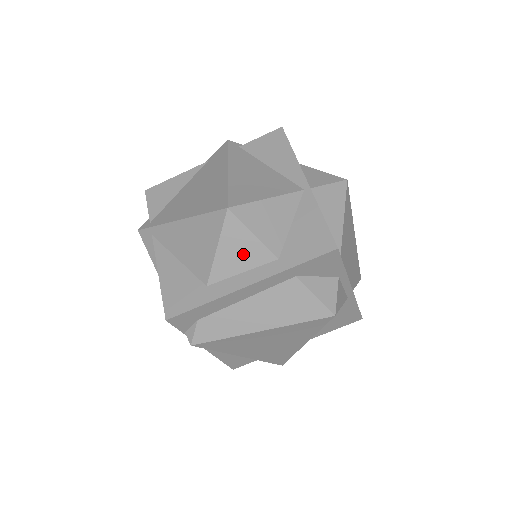
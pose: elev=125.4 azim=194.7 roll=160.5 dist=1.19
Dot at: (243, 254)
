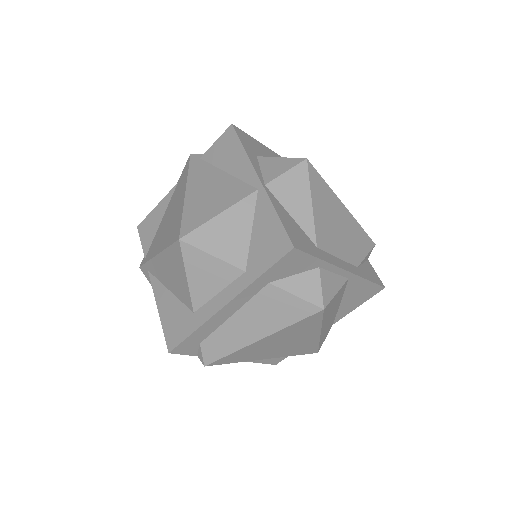
Dot at: (212, 276)
